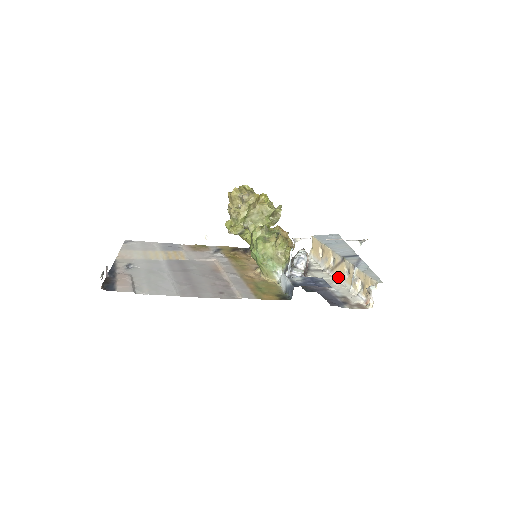
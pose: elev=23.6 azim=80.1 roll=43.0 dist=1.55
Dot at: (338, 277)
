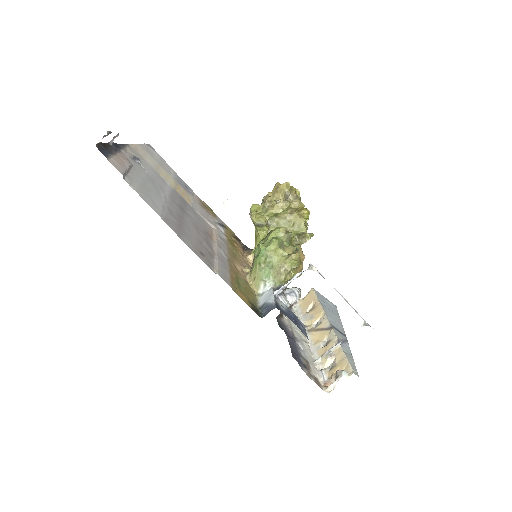
Dot at: (311, 341)
